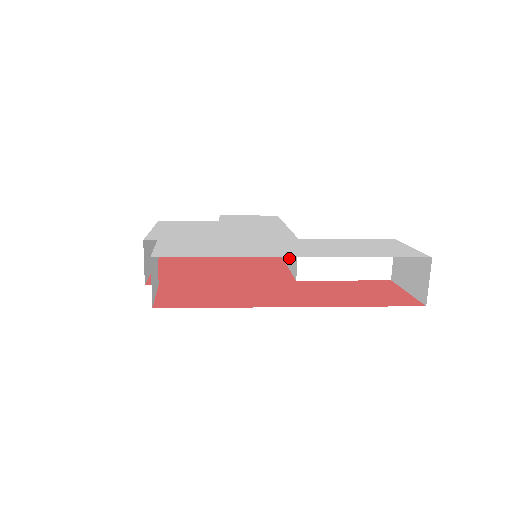
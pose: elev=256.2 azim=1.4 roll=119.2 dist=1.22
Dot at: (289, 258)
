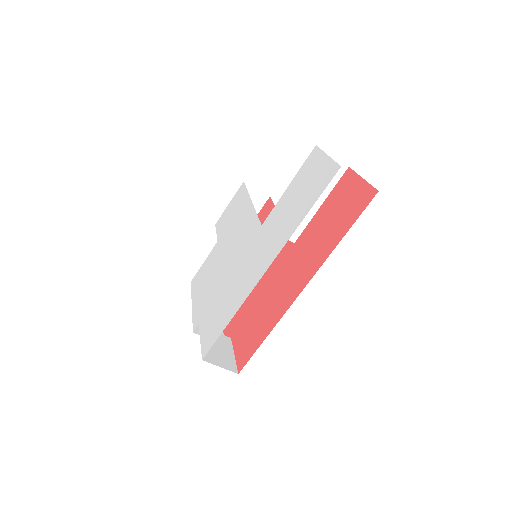
Dot at: occluded
